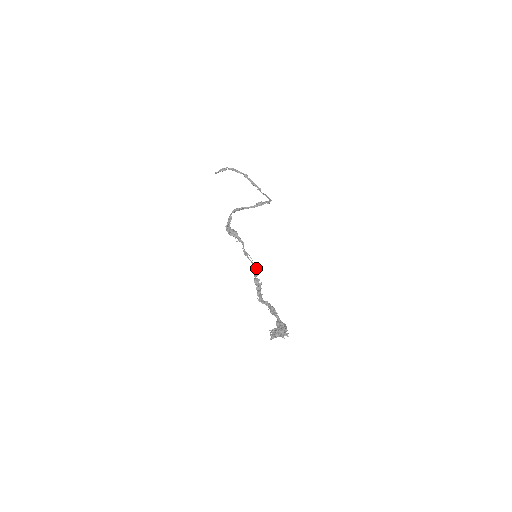
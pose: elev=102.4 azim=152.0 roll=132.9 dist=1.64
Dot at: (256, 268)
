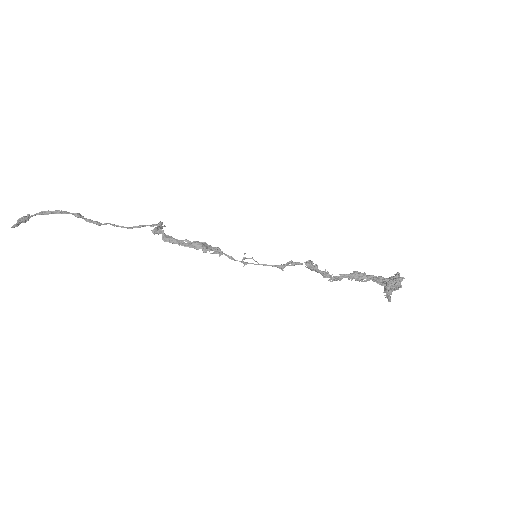
Dot at: occluded
